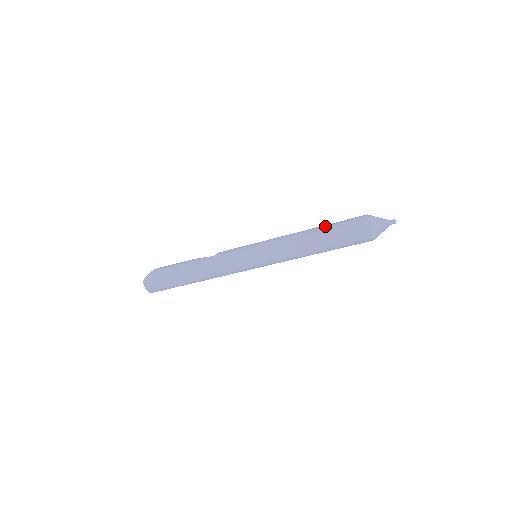
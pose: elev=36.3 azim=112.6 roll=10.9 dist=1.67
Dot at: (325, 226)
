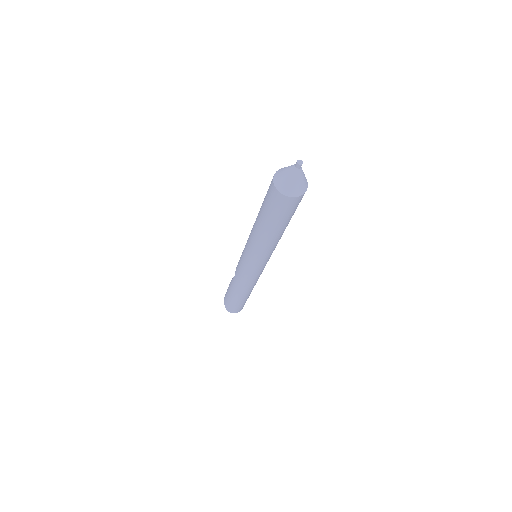
Dot at: (260, 211)
